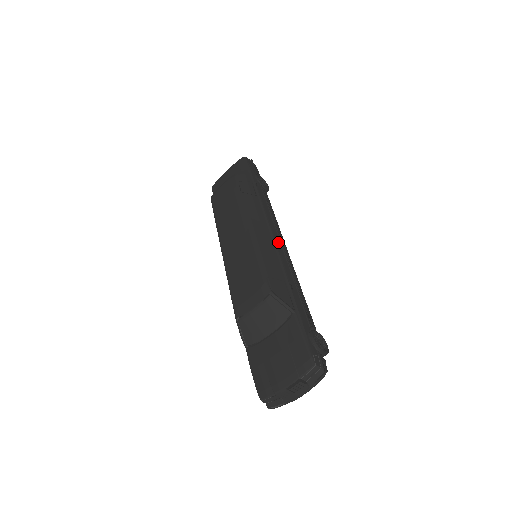
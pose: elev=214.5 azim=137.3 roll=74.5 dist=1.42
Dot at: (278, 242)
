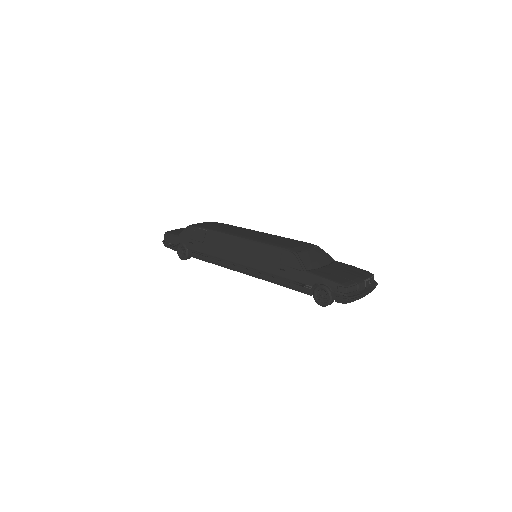
Dot at: occluded
